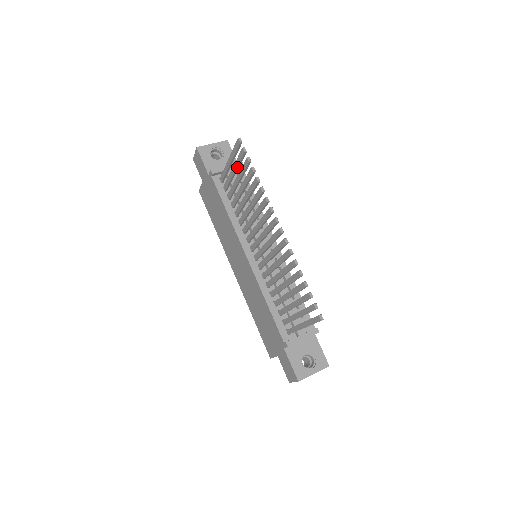
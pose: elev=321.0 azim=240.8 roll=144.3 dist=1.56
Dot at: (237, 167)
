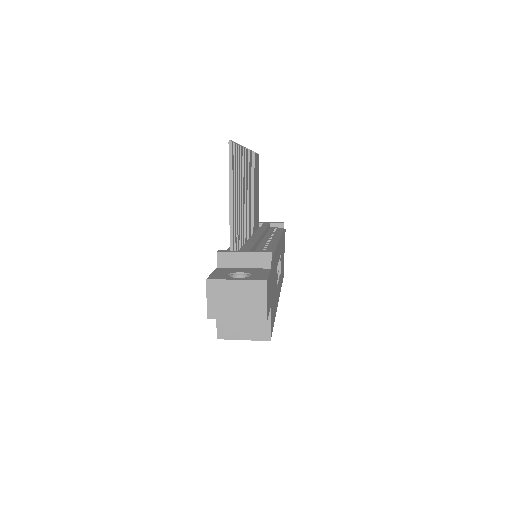
Dot at: occluded
